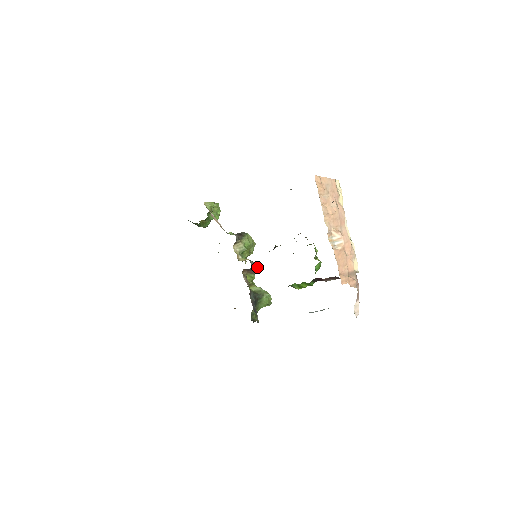
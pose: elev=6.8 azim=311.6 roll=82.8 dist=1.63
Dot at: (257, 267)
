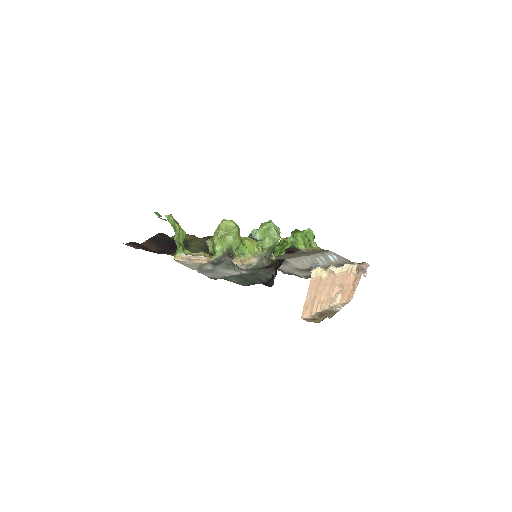
Dot at: (263, 258)
